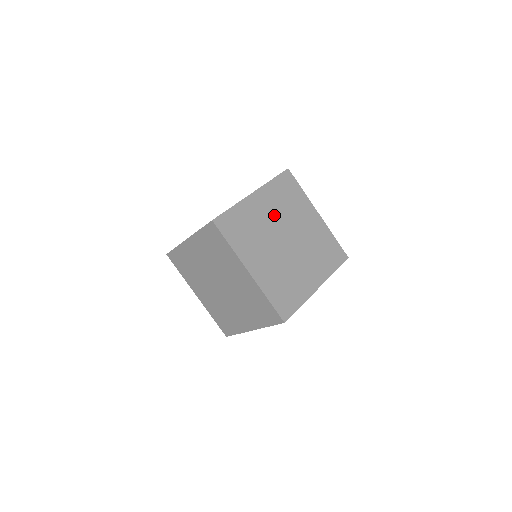
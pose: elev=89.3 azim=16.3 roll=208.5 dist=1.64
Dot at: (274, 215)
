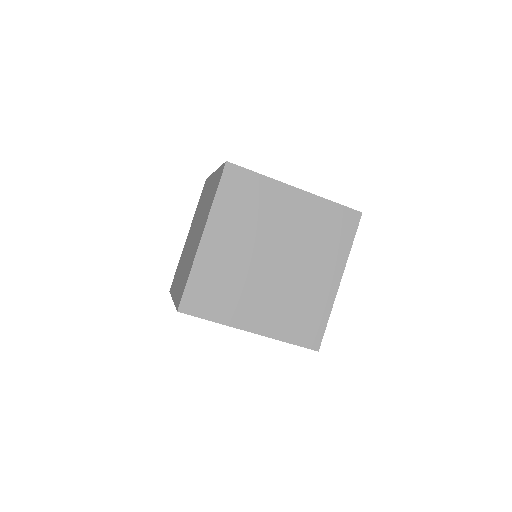
Dot at: (243, 241)
